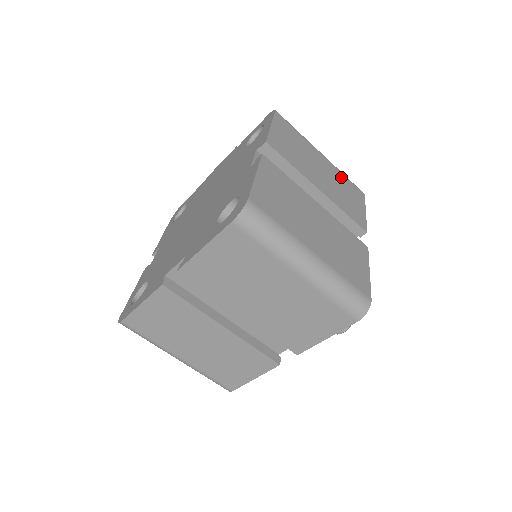
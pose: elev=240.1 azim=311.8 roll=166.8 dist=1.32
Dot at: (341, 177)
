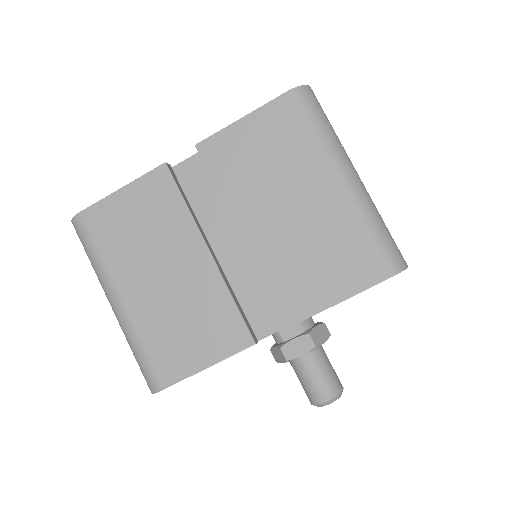
Dot at: occluded
